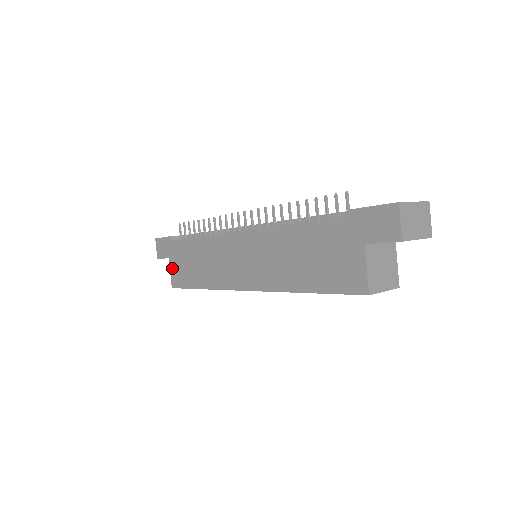
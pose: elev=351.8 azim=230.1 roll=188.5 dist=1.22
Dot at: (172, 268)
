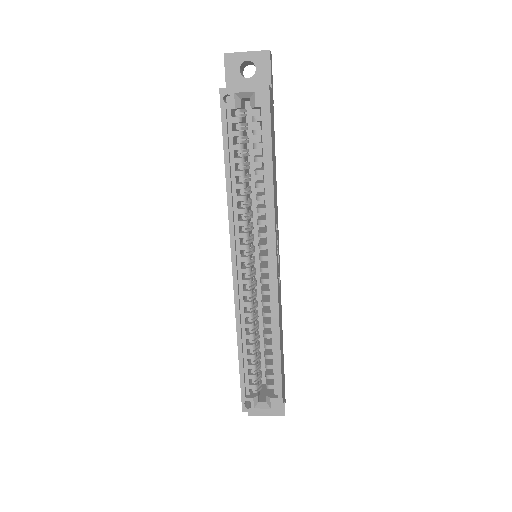
Dot at: occluded
